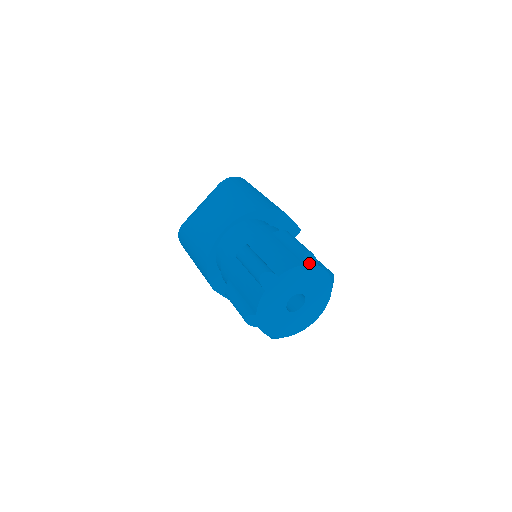
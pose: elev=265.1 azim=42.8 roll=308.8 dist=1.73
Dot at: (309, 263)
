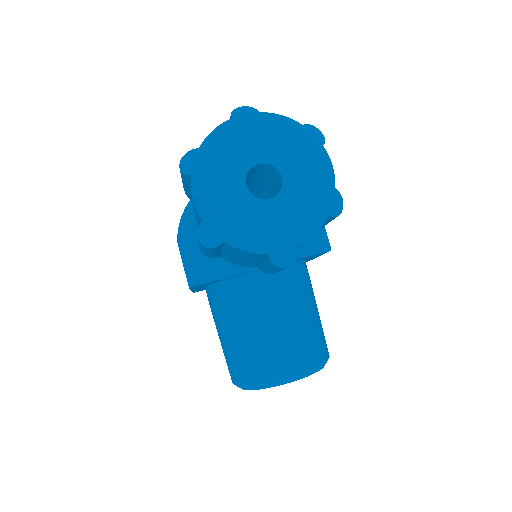
Dot at: (312, 132)
